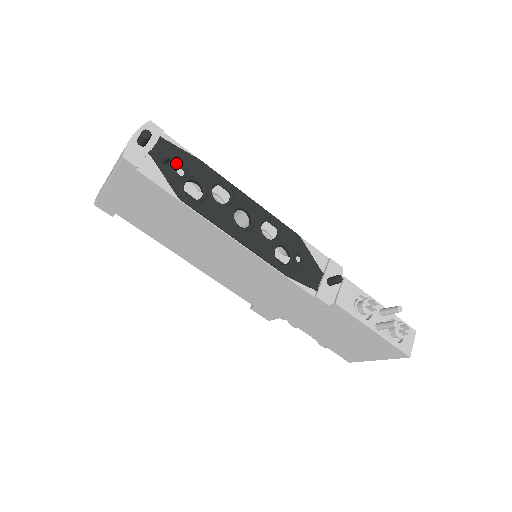
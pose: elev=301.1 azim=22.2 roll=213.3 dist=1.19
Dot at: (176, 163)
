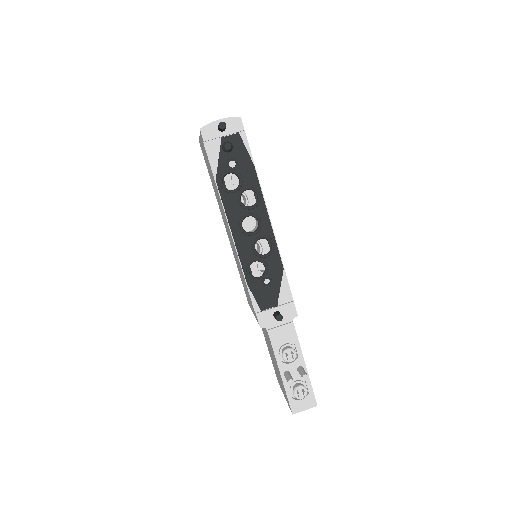
Dot at: (234, 156)
